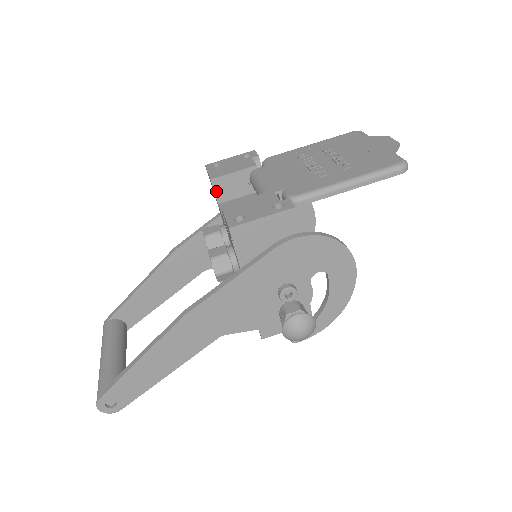
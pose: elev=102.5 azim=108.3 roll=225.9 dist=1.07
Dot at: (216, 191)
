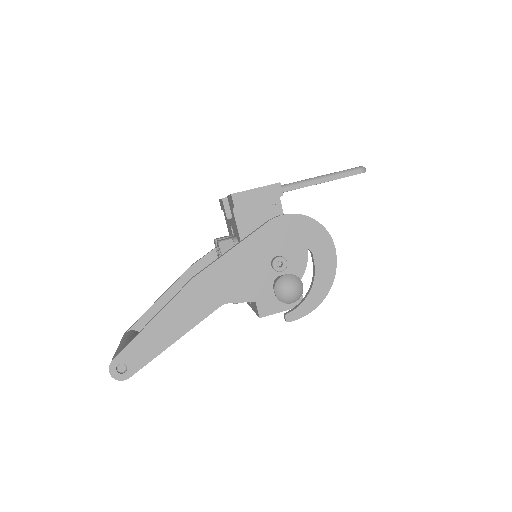
Dot at: (226, 208)
